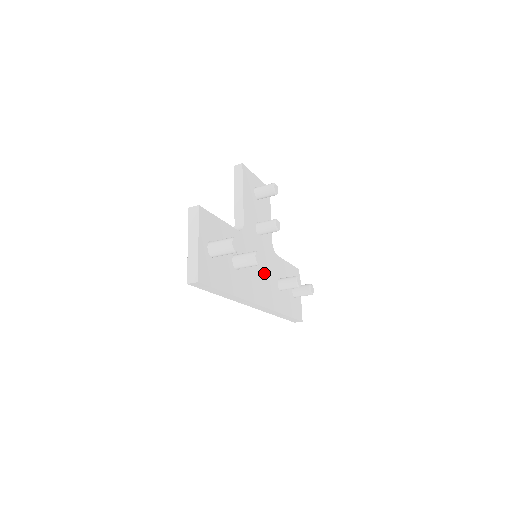
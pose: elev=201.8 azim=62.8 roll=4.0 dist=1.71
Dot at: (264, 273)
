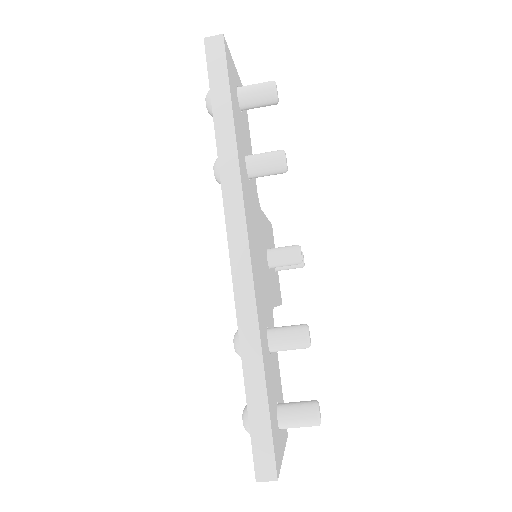
Dot at: (261, 269)
